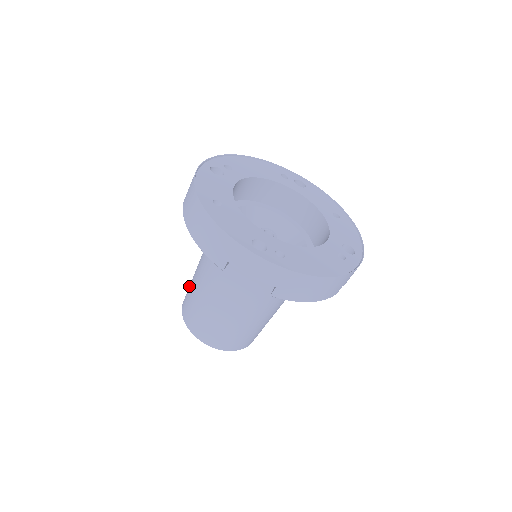
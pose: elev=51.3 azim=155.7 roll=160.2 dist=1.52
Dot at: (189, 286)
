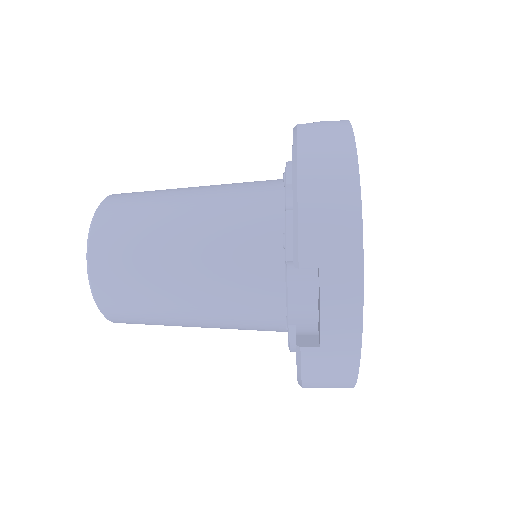
Dot at: (144, 195)
